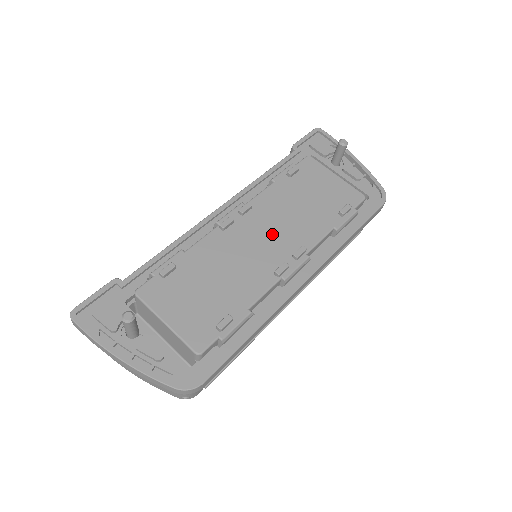
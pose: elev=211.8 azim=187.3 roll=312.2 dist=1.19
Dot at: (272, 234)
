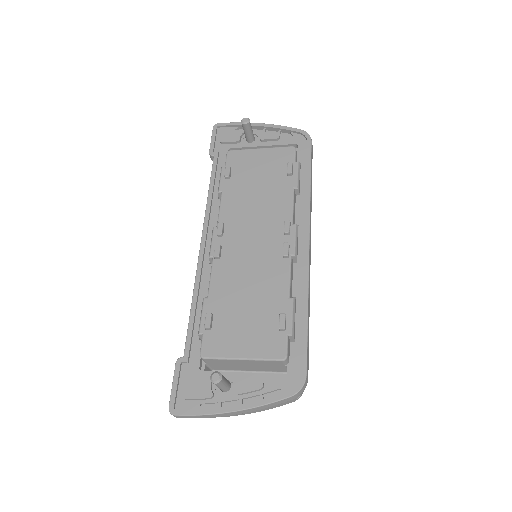
Dot at: (256, 231)
